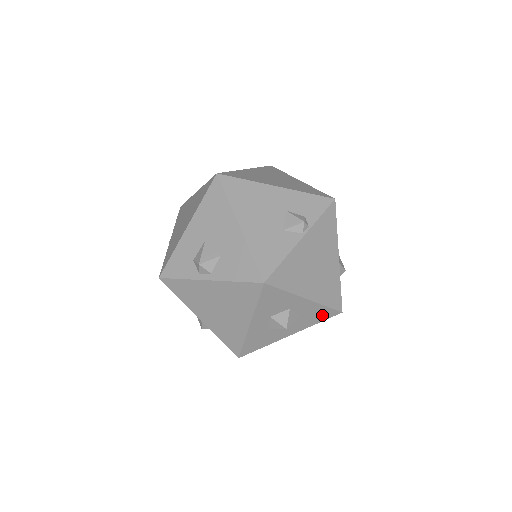
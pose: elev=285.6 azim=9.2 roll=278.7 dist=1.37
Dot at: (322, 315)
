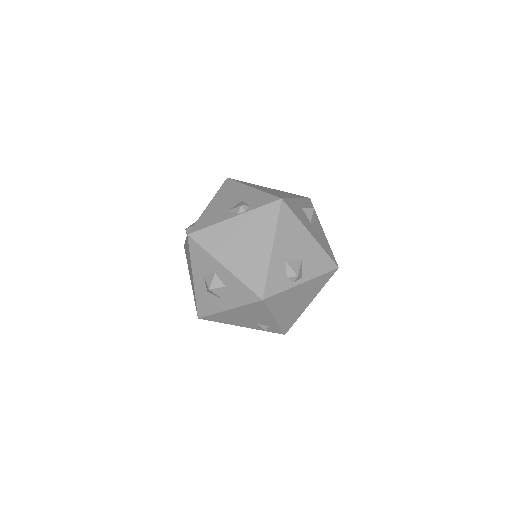
Dot at: (245, 295)
